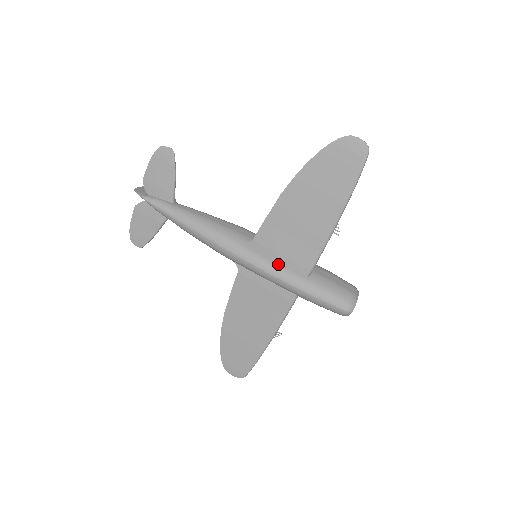
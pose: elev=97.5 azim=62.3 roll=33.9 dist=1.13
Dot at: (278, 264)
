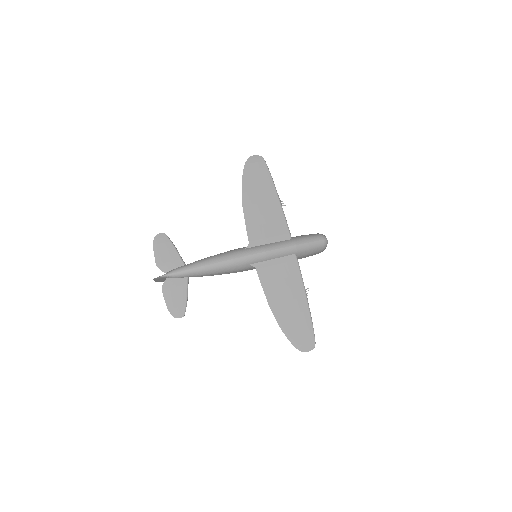
Dot at: (272, 243)
